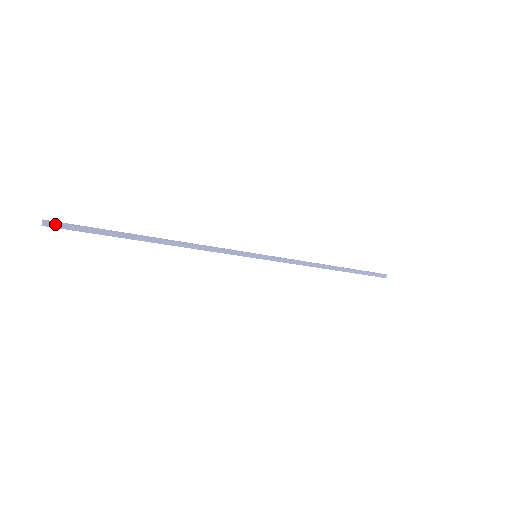
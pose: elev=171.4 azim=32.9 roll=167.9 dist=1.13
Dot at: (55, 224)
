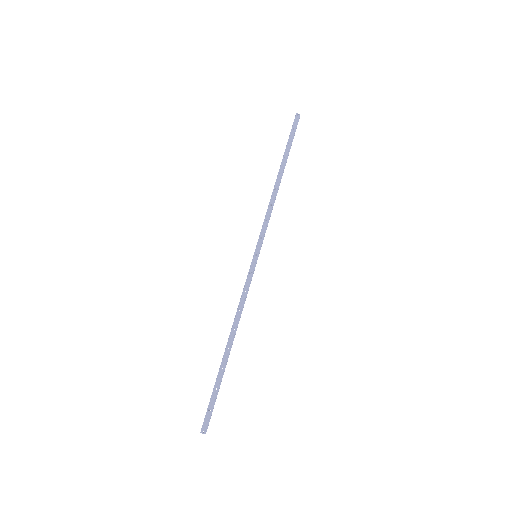
Dot at: (207, 425)
